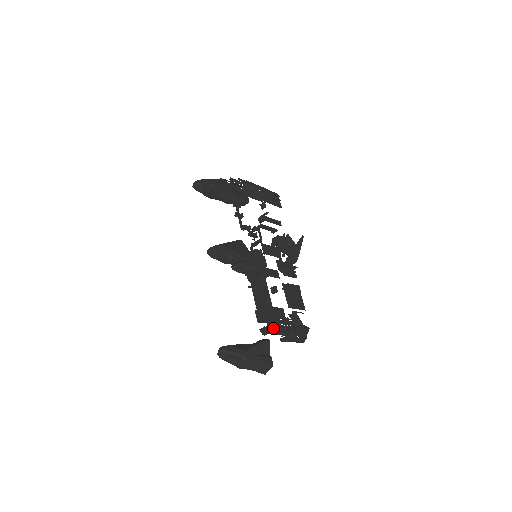
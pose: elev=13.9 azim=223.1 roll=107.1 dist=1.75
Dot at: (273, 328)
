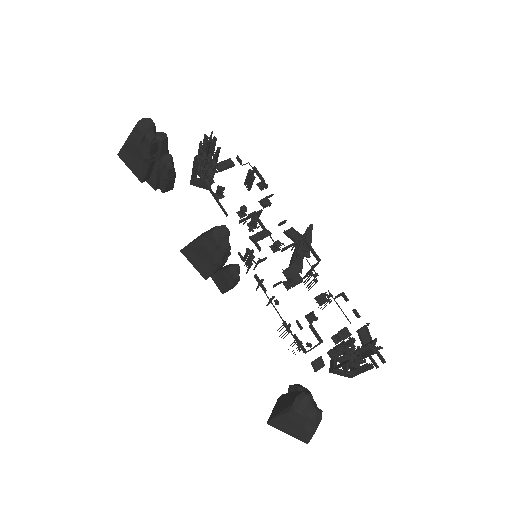
Dot at: occluded
